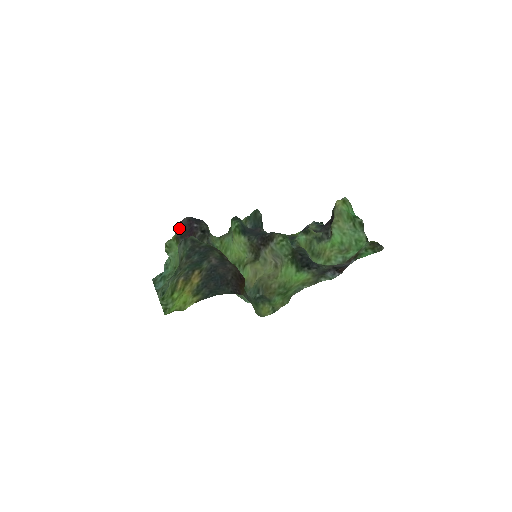
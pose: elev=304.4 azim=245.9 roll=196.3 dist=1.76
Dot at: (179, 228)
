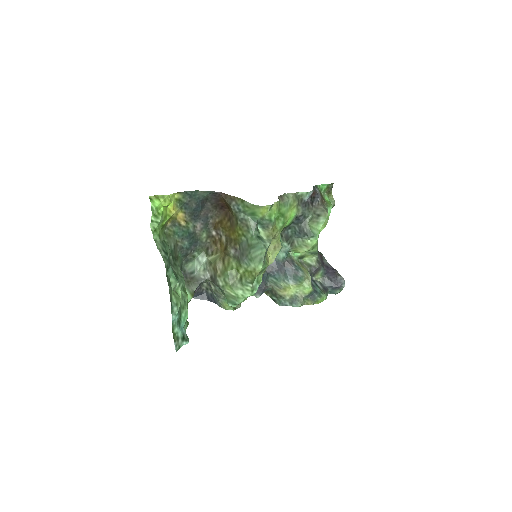
Dot at: occluded
